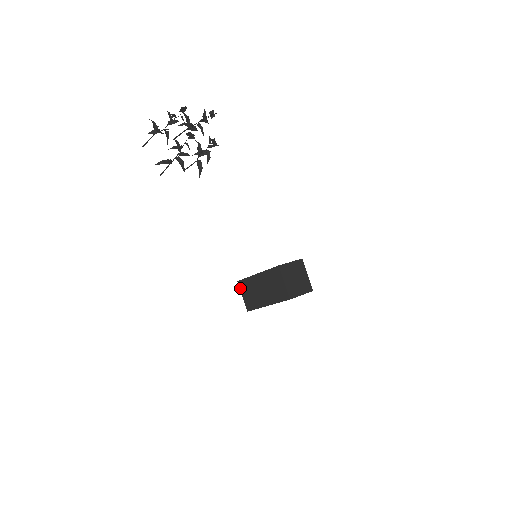
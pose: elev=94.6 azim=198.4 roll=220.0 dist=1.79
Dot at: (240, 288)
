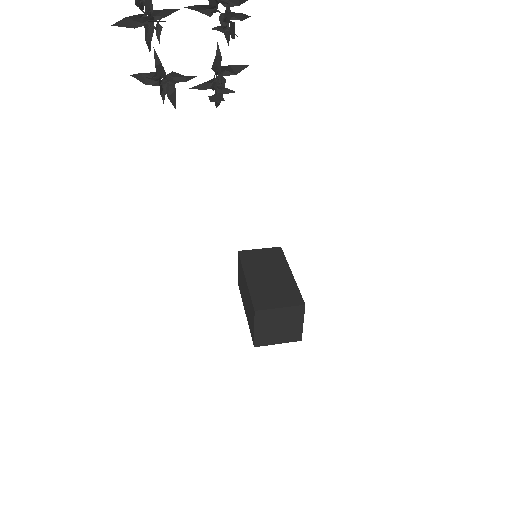
Dot at: (238, 260)
